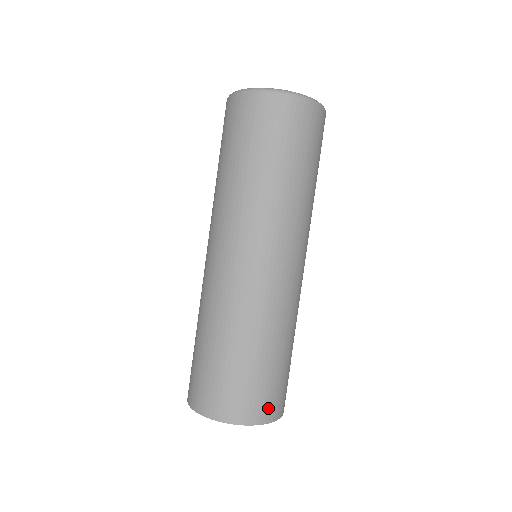
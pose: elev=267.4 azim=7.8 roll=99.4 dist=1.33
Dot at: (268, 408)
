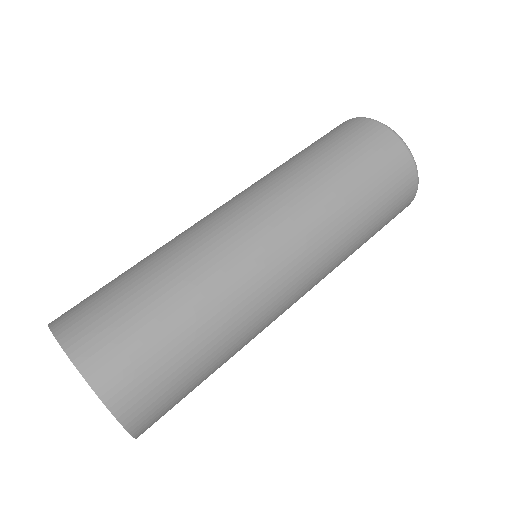
Dot at: (153, 421)
